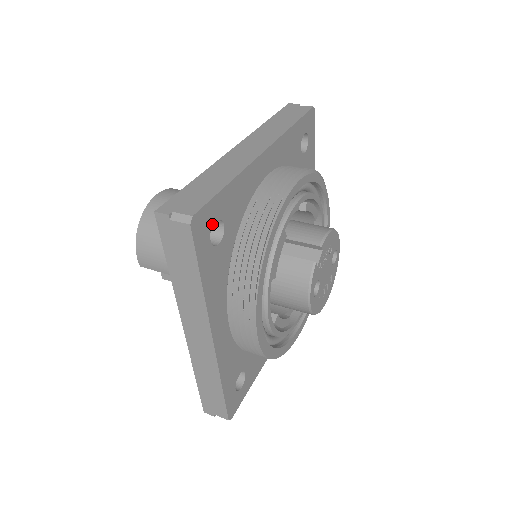
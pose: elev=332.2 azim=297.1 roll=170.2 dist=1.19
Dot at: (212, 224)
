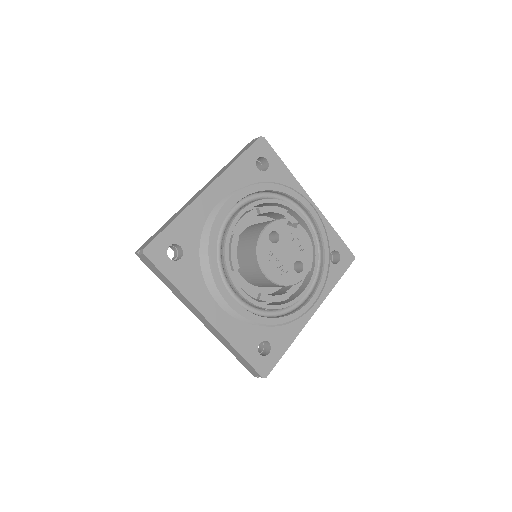
Dot at: (265, 157)
